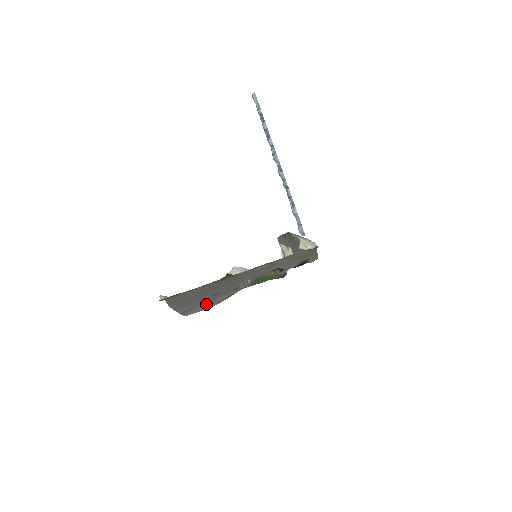
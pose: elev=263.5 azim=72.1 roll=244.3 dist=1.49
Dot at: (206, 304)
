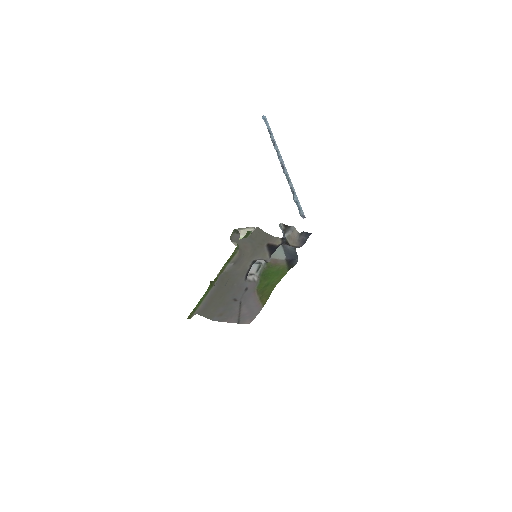
Dot at: (247, 310)
